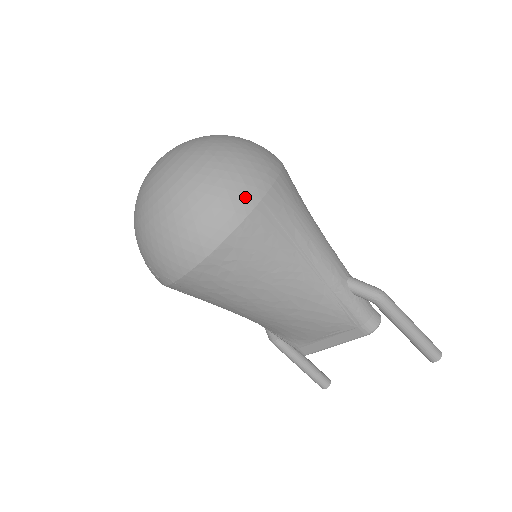
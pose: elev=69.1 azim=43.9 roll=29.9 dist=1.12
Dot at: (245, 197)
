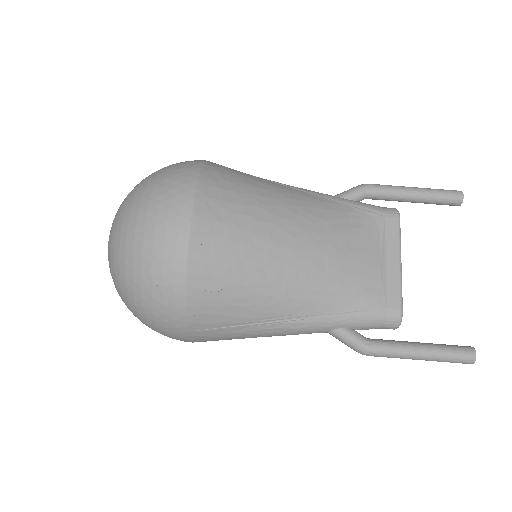
Dot at: occluded
